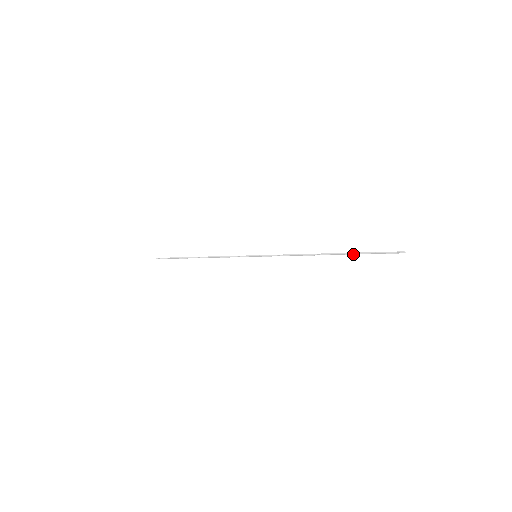
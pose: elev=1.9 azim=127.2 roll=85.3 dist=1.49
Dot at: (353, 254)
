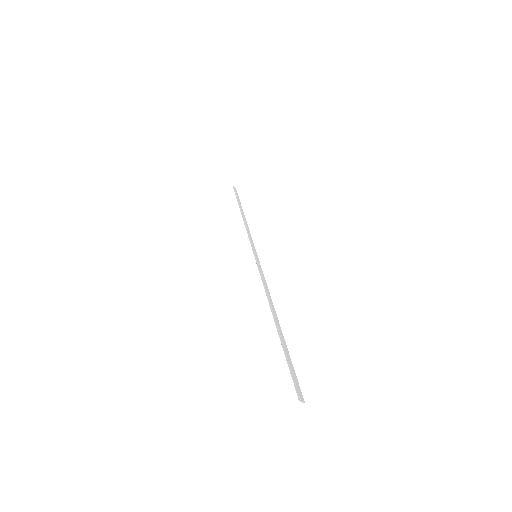
Dot at: (284, 344)
